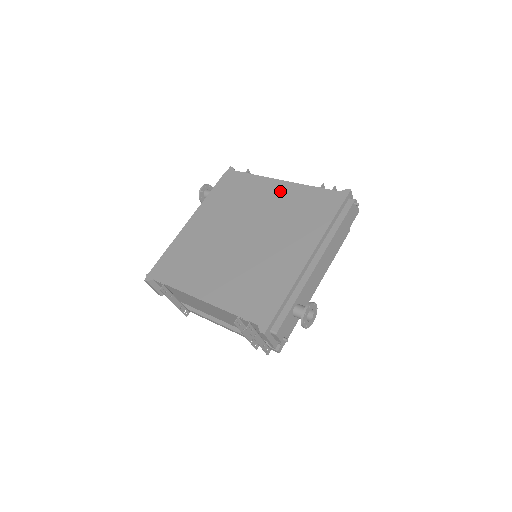
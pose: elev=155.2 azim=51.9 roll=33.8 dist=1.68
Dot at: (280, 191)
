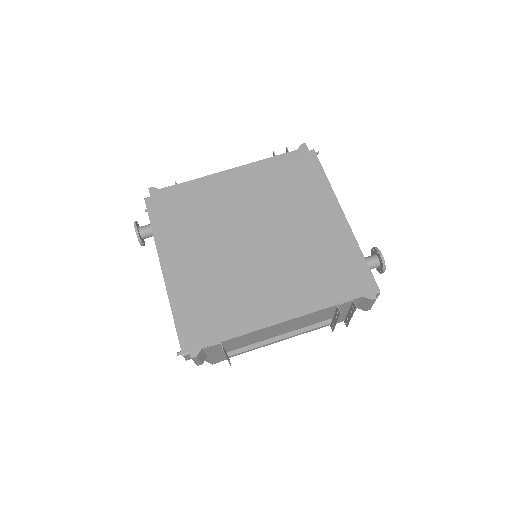
Dot at: (240, 180)
